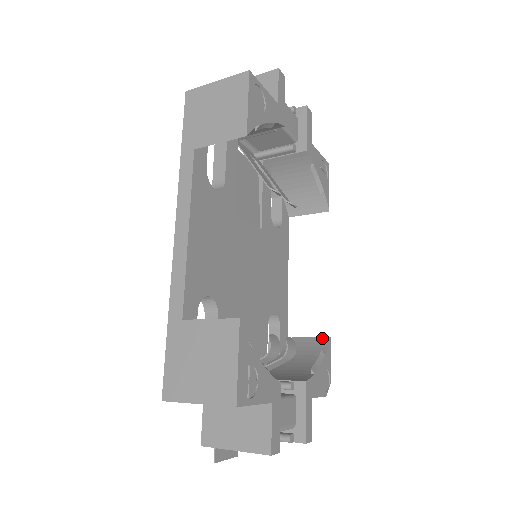
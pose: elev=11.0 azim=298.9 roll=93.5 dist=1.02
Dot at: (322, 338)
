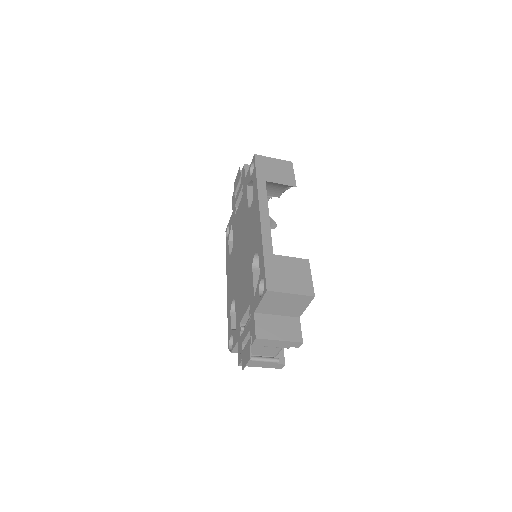
Dot at: occluded
